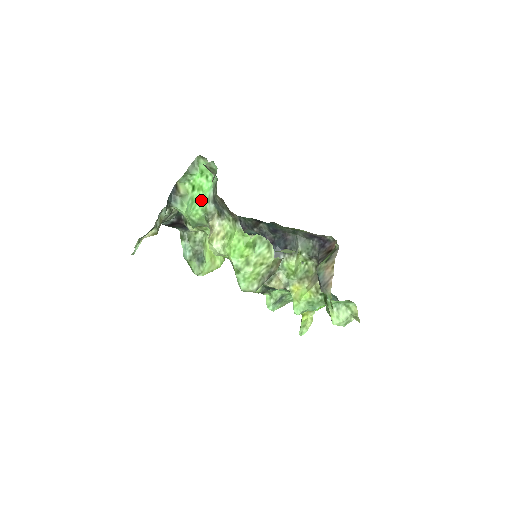
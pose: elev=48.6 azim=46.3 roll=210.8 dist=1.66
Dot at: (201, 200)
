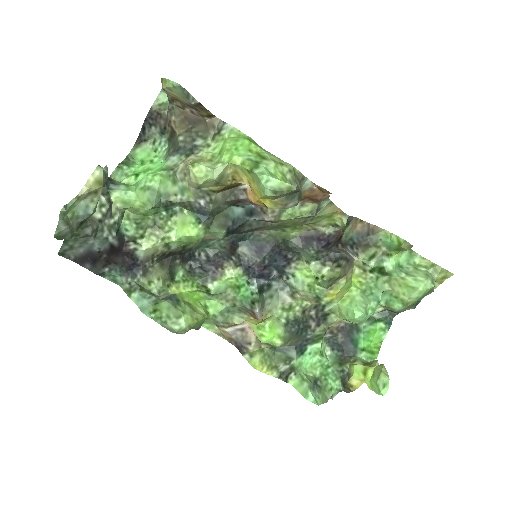
Dot at: occluded
